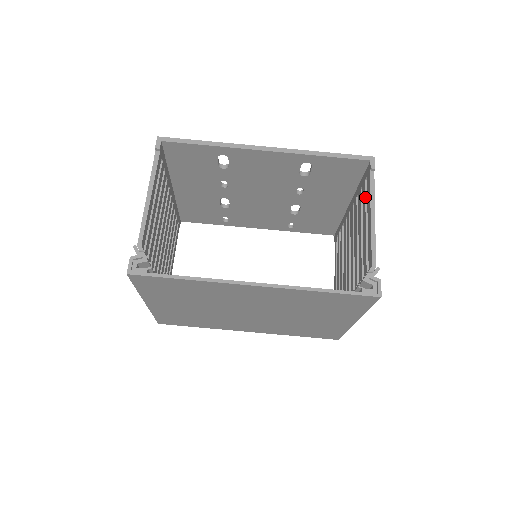
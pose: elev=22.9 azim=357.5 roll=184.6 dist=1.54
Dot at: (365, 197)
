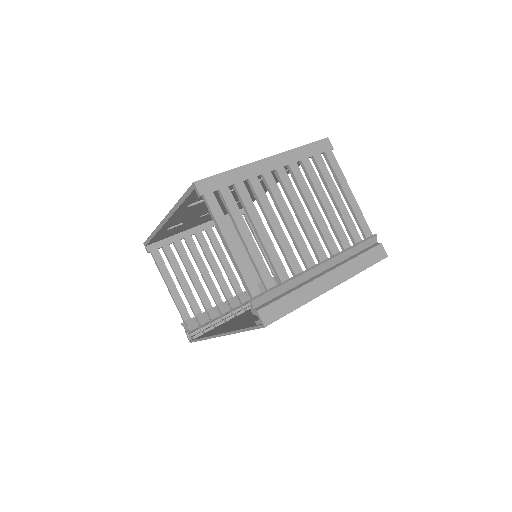
Dot at: (227, 211)
